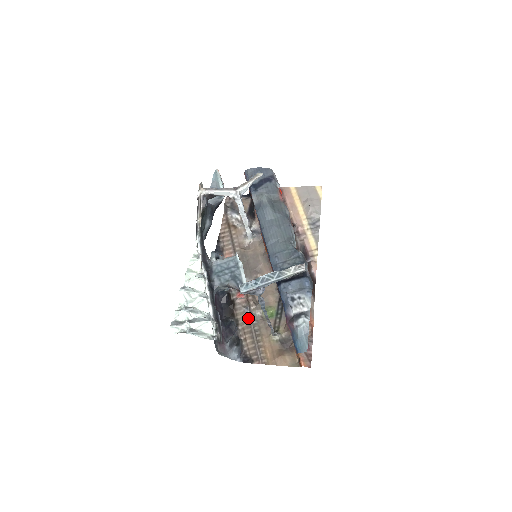
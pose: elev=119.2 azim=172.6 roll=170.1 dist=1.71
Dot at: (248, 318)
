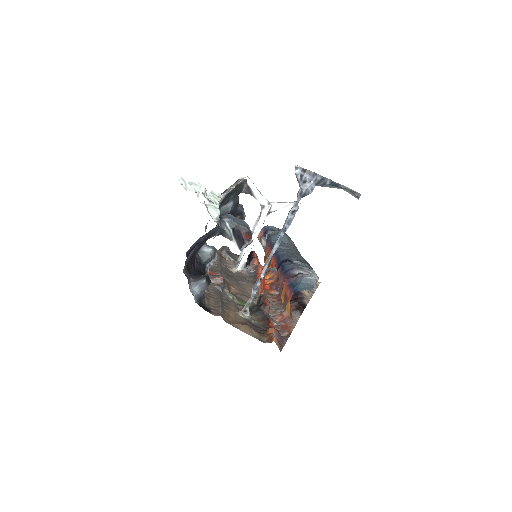
Dot at: (218, 292)
